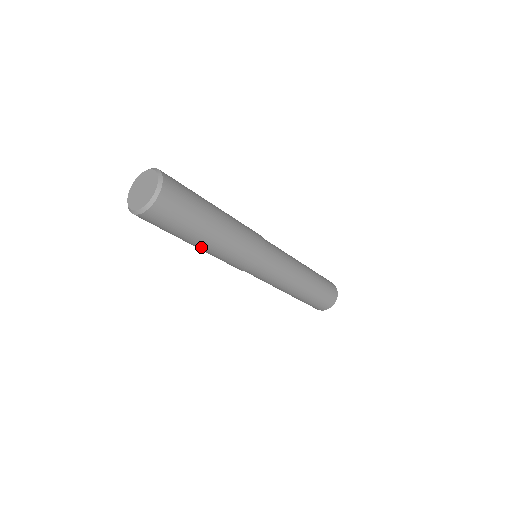
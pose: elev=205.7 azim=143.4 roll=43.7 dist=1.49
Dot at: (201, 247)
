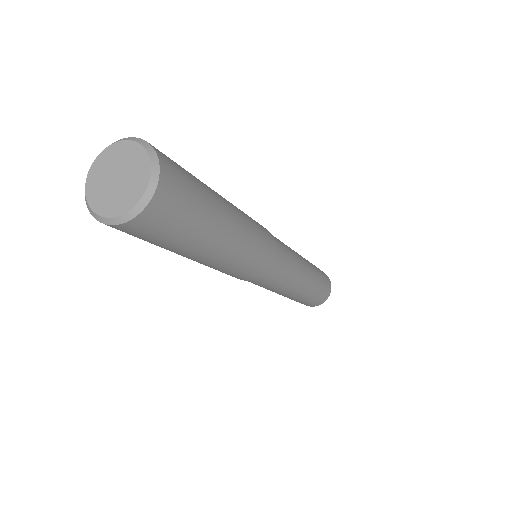
Dot at: (217, 254)
